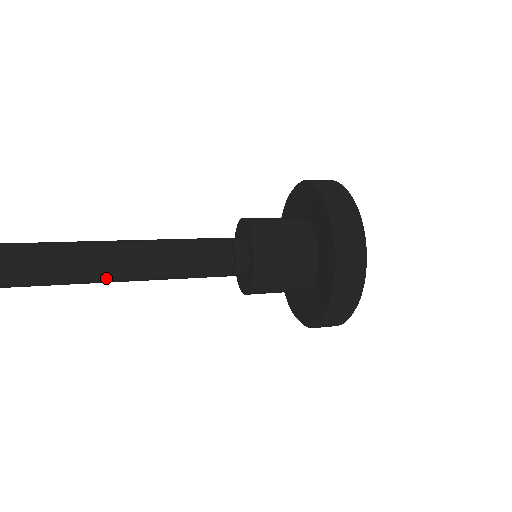
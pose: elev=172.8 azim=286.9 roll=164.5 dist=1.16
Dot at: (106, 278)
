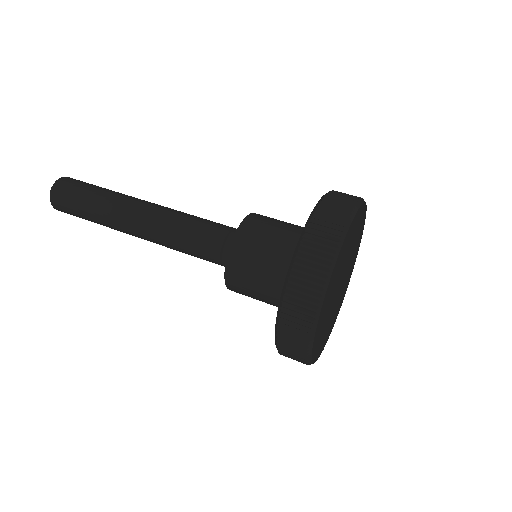
Dot at: occluded
